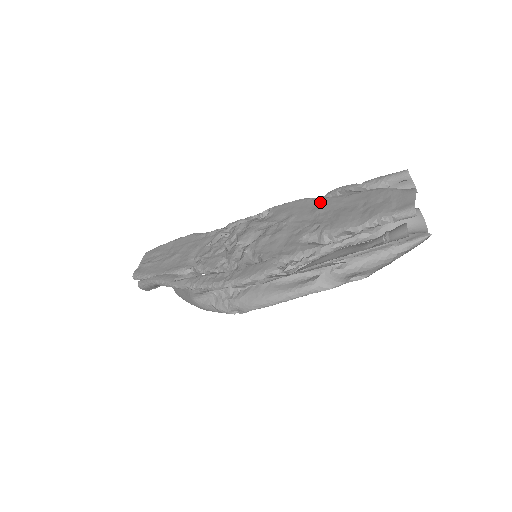
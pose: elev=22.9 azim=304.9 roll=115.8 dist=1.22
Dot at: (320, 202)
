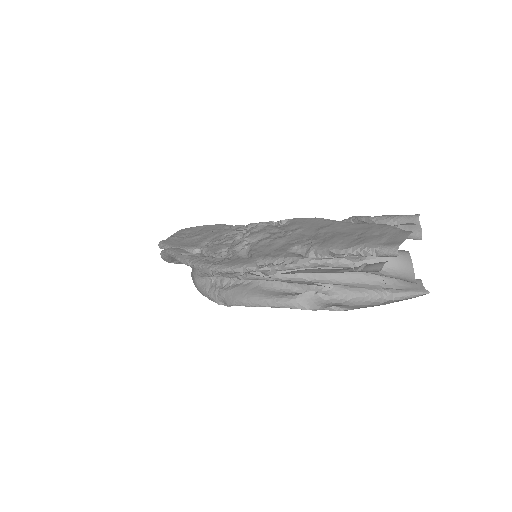
Dot at: (330, 223)
